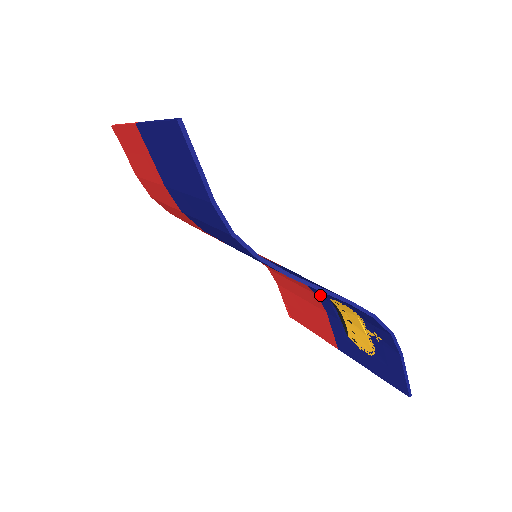
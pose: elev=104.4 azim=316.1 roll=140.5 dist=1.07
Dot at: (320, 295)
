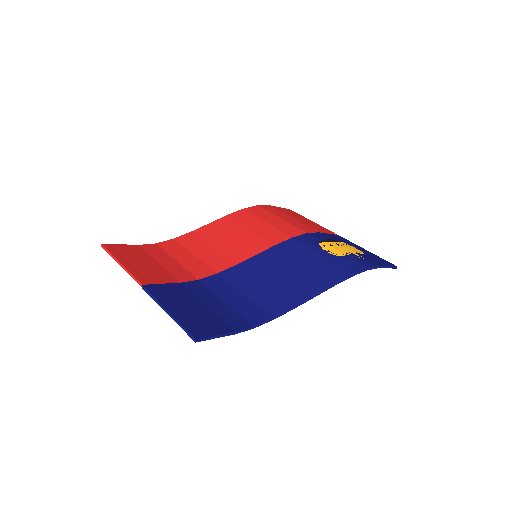
Dot at: (309, 239)
